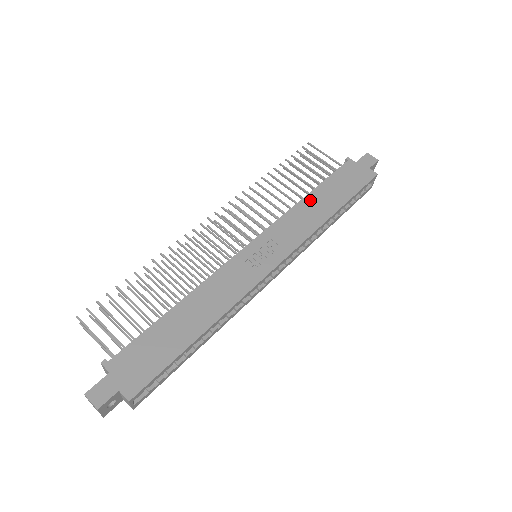
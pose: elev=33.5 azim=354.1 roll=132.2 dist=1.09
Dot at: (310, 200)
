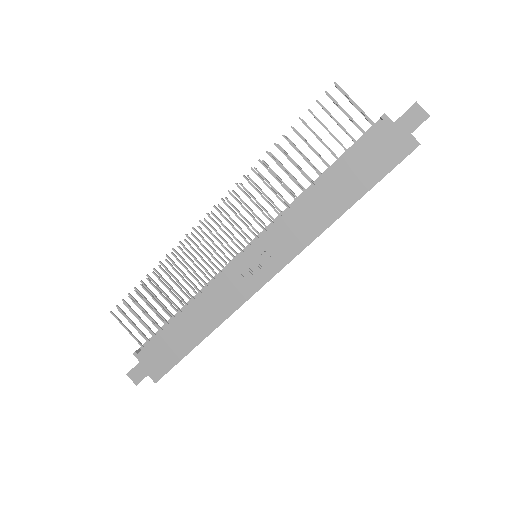
Dot at: (318, 192)
